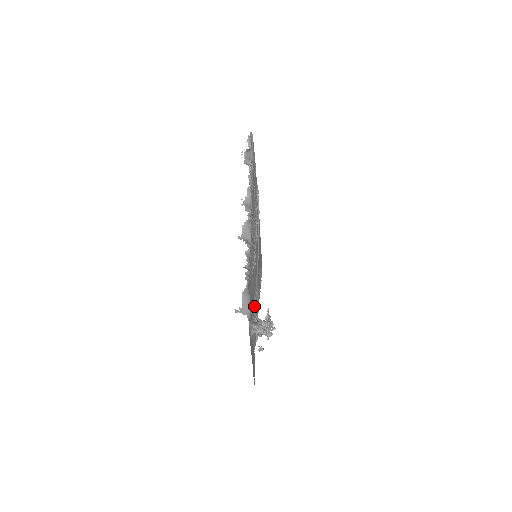
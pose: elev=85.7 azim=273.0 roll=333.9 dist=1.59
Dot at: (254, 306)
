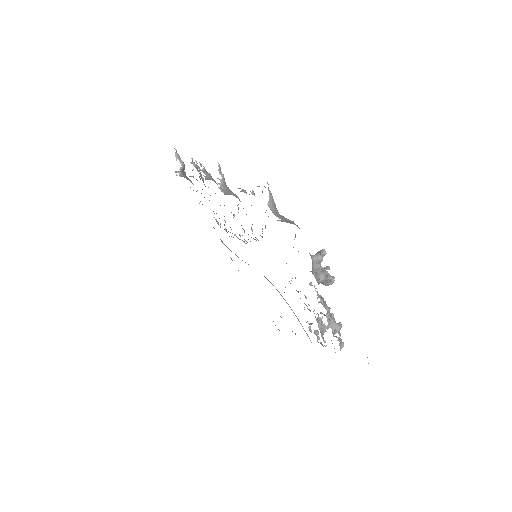
Dot at: occluded
